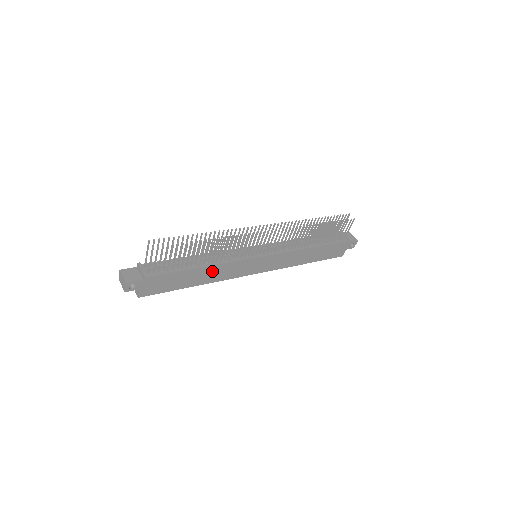
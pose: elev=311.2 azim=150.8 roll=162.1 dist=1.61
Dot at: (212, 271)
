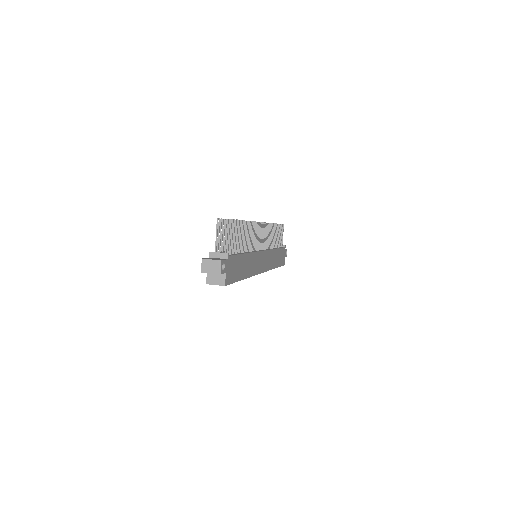
Dot at: (249, 261)
